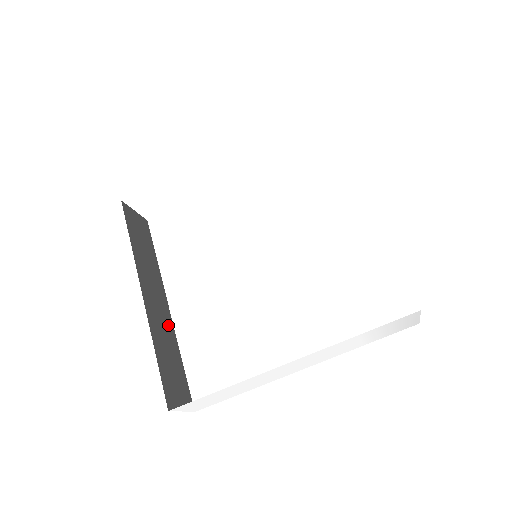
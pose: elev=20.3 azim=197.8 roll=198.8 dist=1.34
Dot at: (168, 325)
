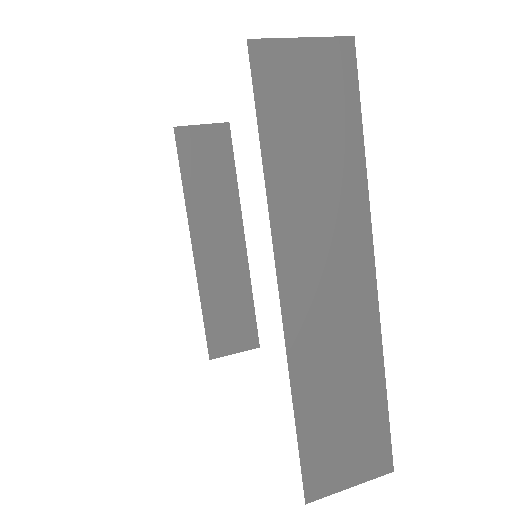
Dot at: (237, 265)
